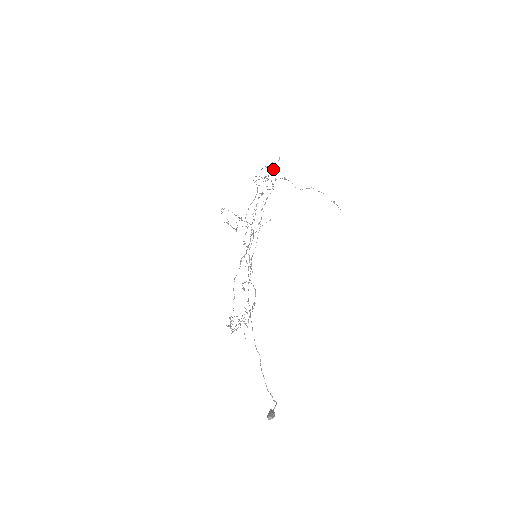
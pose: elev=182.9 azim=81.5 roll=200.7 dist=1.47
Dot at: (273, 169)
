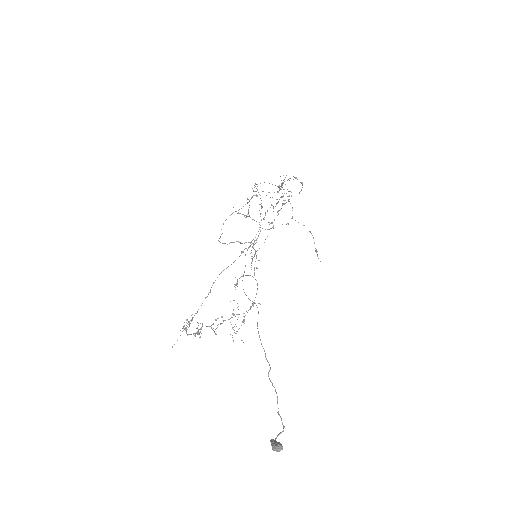
Dot at: occluded
